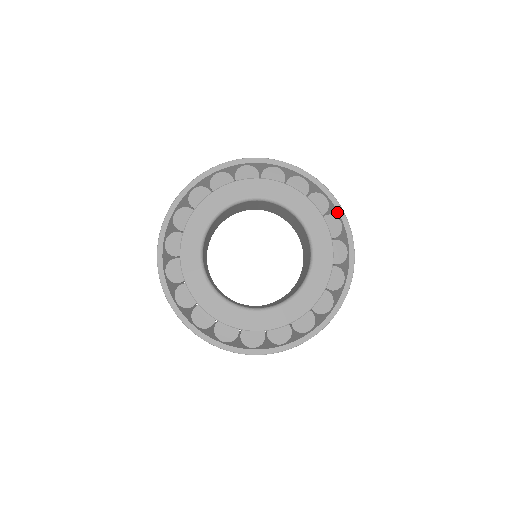
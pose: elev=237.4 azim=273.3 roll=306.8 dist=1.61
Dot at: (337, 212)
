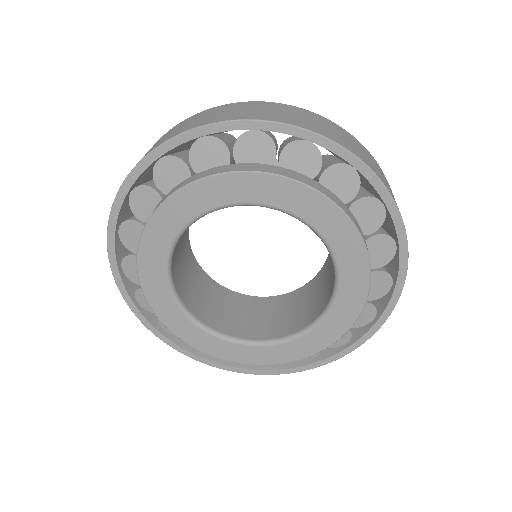
Dot at: (376, 191)
